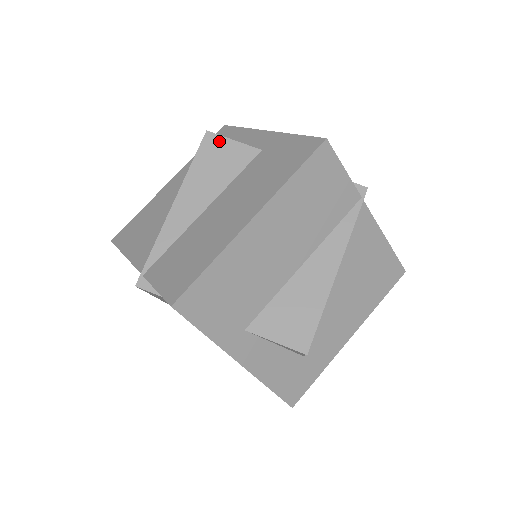
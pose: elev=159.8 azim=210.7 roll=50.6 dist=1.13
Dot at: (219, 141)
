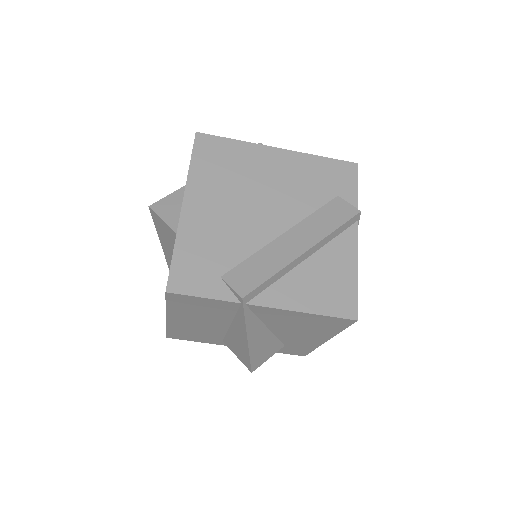
Dot at: (157, 218)
